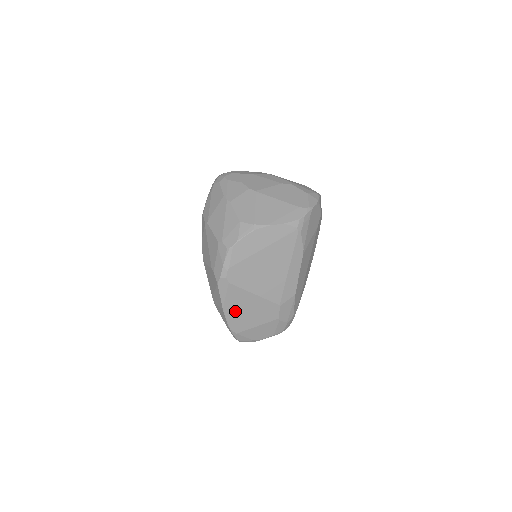
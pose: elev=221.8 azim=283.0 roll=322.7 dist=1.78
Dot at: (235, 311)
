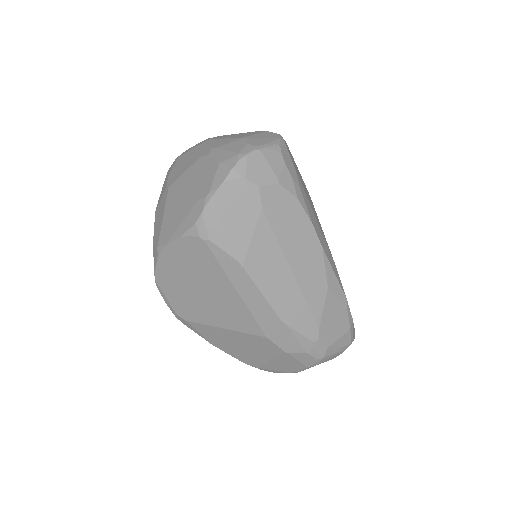
Dot at: (227, 346)
